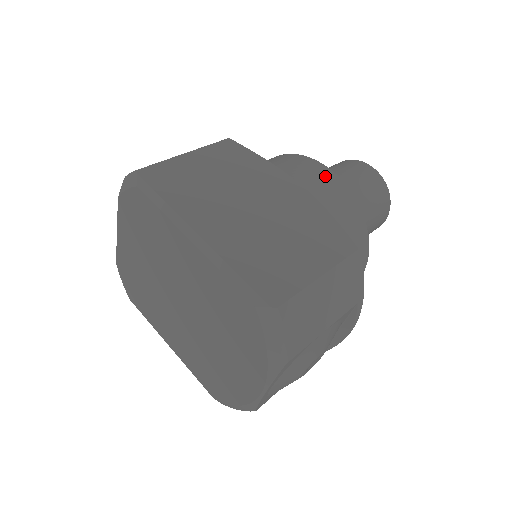
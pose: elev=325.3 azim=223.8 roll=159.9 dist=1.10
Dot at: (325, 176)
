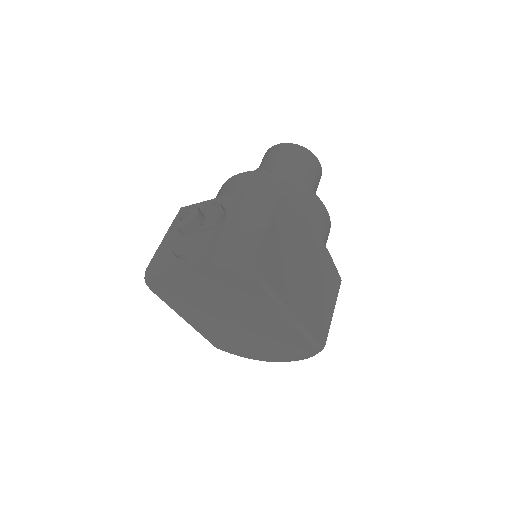
Dot at: (323, 214)
